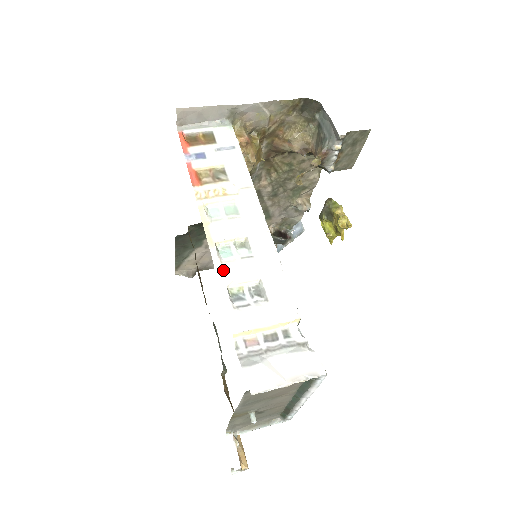
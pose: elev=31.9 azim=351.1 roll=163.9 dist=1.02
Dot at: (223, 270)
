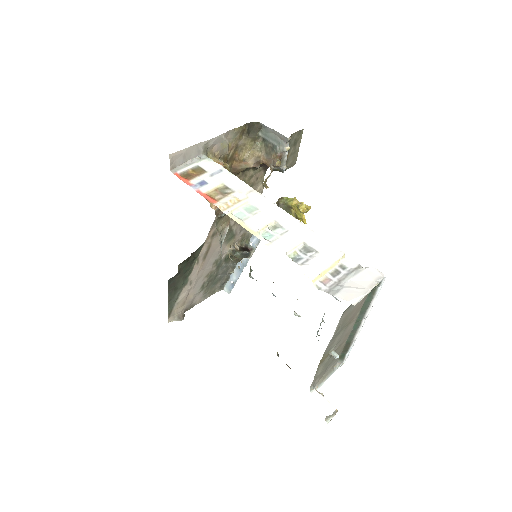
Dot at: (275, 246)
